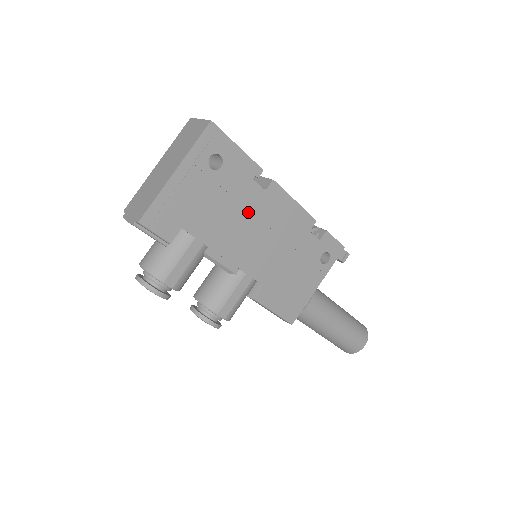
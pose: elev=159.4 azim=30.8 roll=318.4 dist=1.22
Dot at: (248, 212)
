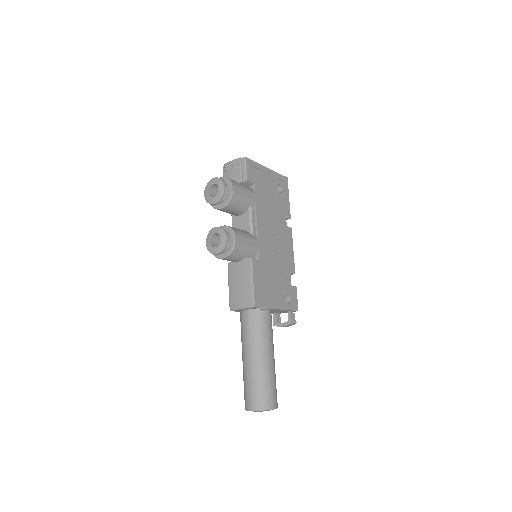
Dot at: (277, 221)
